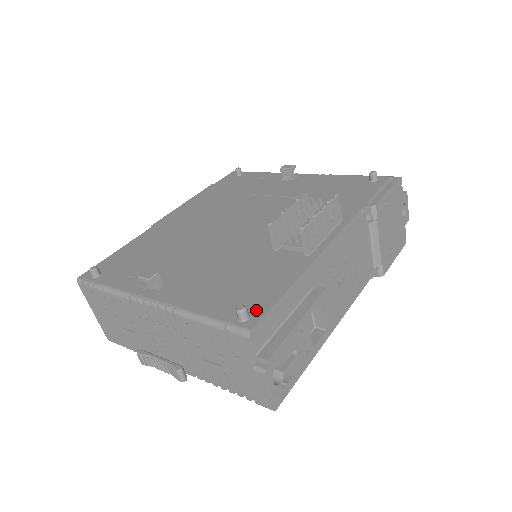
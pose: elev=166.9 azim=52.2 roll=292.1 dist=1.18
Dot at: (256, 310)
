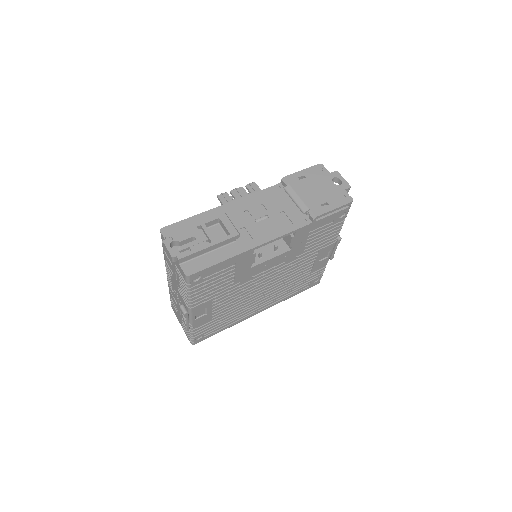
Dot at: occluded
